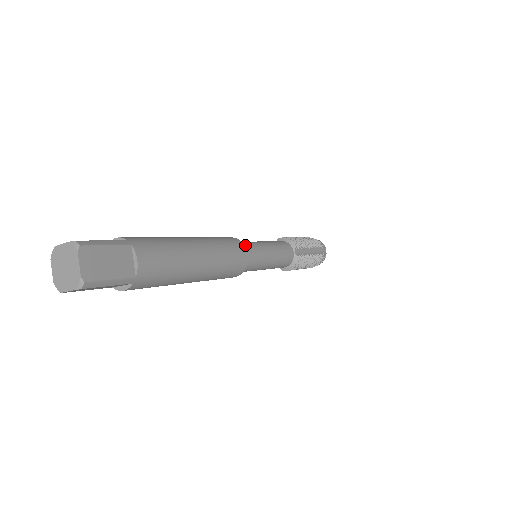
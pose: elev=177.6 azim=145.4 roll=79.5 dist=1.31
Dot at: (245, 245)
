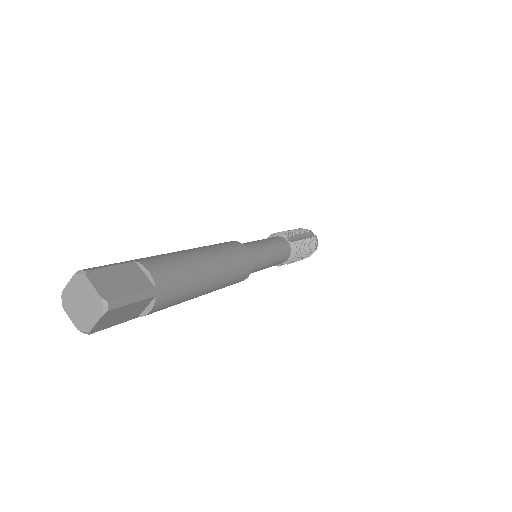
Dot at: occluded
